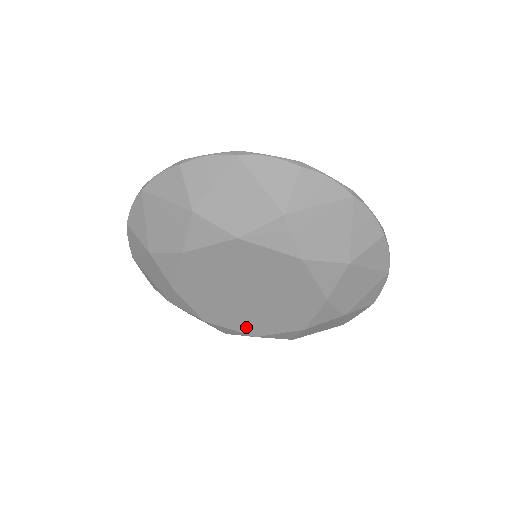
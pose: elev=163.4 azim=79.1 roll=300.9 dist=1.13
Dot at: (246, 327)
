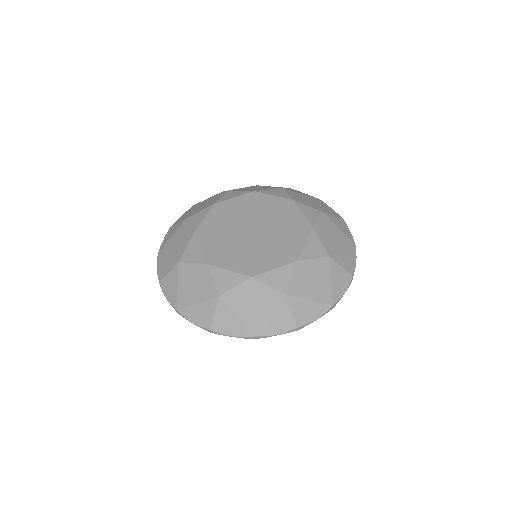
Dot at: (245, 266)
